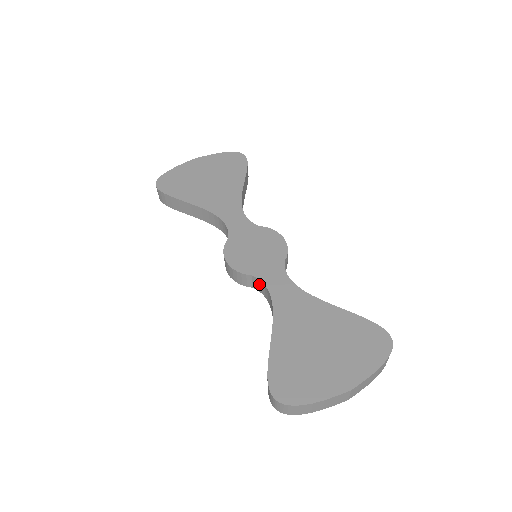
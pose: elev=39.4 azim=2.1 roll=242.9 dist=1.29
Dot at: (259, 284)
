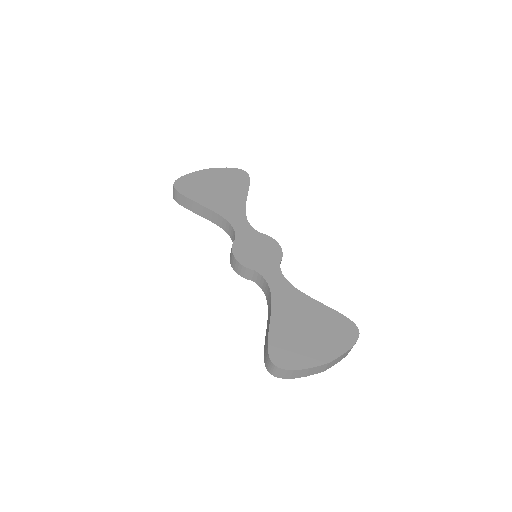
Dot at: (259, 278)
